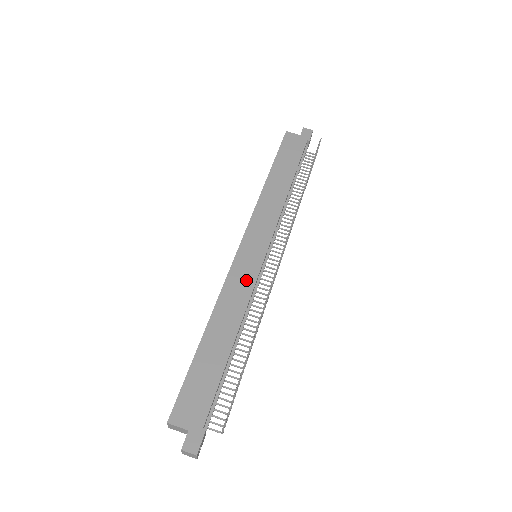
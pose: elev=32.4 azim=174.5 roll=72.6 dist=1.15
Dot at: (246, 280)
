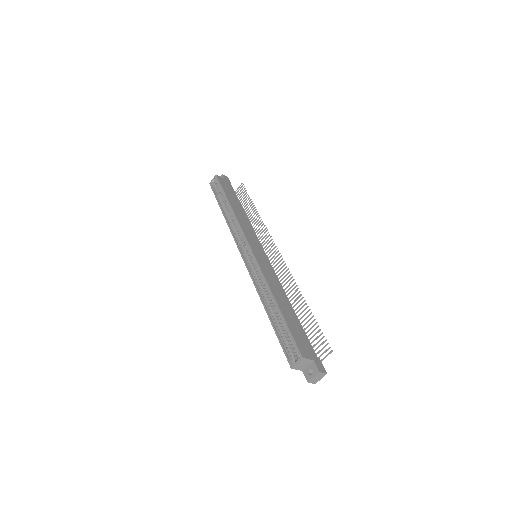
Dot at: (269, 269)
